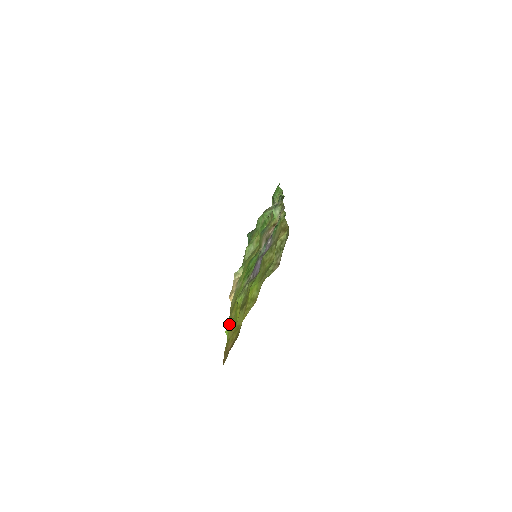
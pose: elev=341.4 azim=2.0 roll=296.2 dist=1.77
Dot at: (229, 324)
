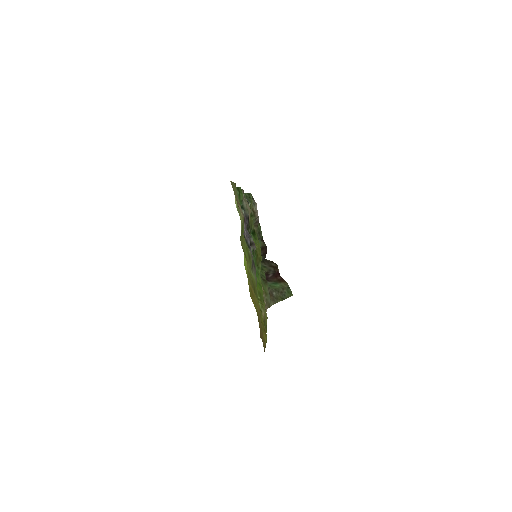
Dot at: occluded
